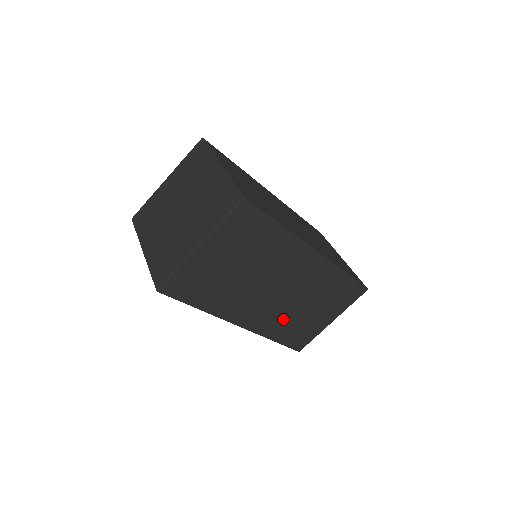
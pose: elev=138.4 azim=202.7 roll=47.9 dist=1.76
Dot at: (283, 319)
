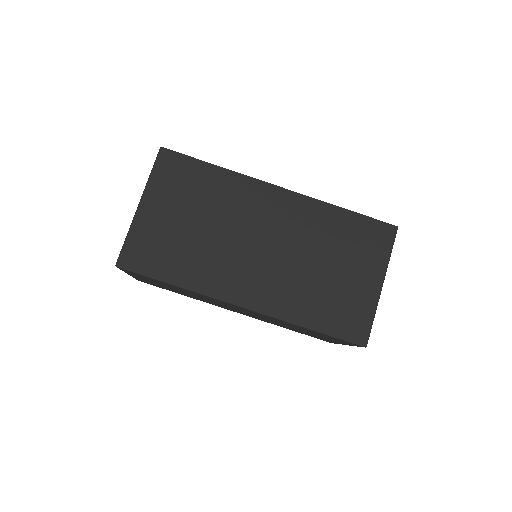
Dot at: (299, 289)
